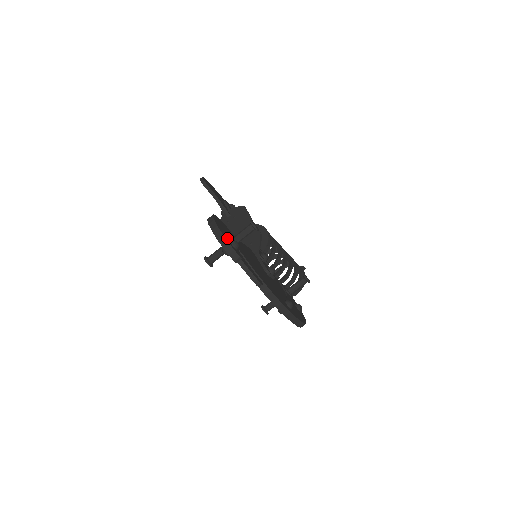
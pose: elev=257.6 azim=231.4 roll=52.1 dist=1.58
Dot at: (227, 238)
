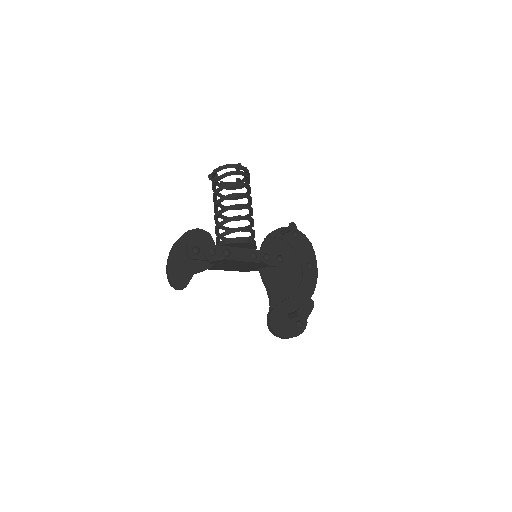
Dot at: (296, 330)
